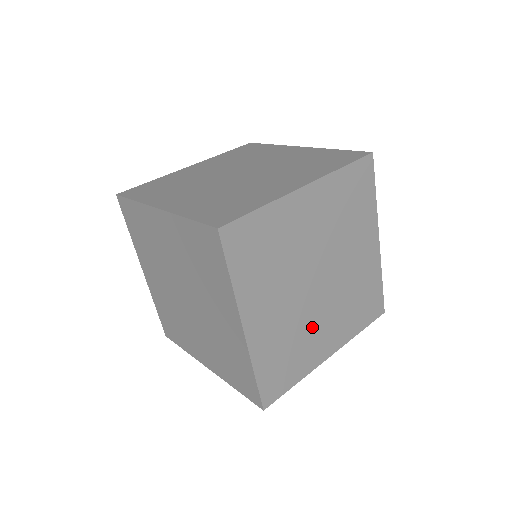
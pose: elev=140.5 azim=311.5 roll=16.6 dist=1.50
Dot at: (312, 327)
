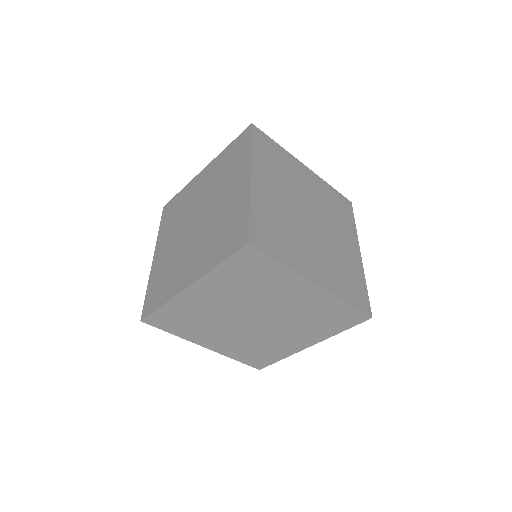
Dot at: (337, 248)
